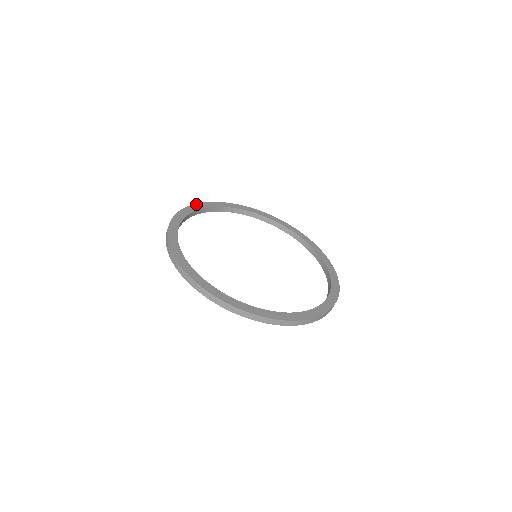
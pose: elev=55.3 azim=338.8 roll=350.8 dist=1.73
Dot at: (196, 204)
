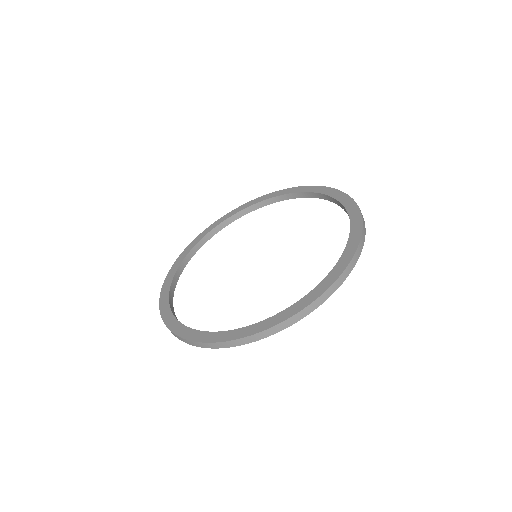
Dot at: (200, 234)
